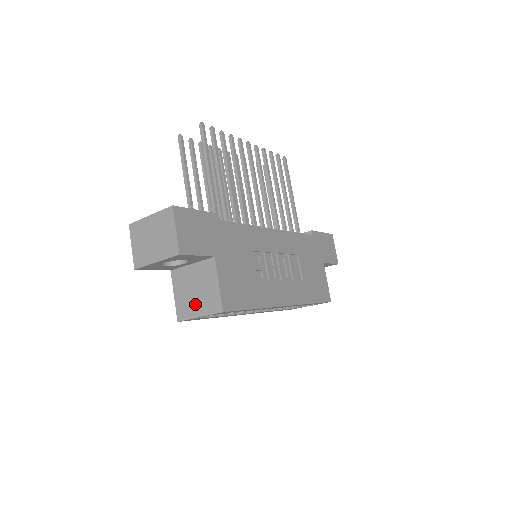
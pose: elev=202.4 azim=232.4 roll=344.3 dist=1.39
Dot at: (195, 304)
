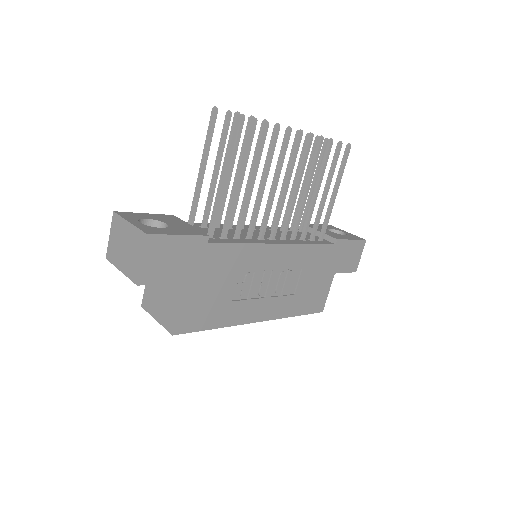
Dot at: (157, 306)
